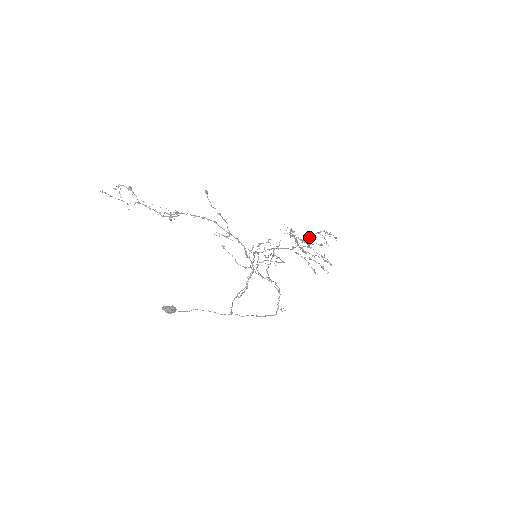
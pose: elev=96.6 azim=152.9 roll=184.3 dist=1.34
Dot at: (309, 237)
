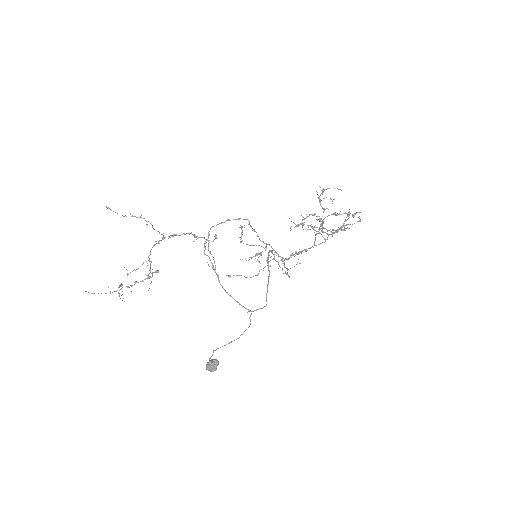
Dot at: occluded
